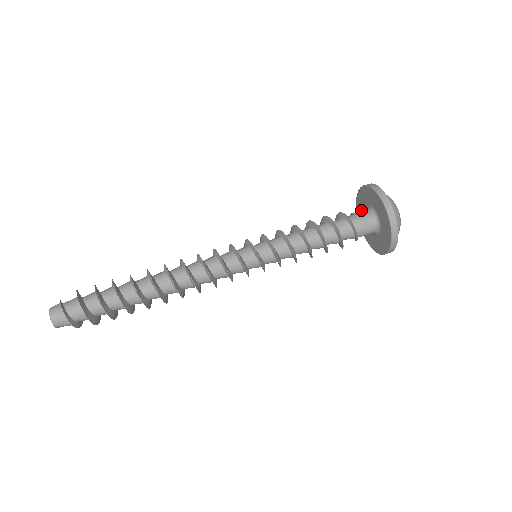
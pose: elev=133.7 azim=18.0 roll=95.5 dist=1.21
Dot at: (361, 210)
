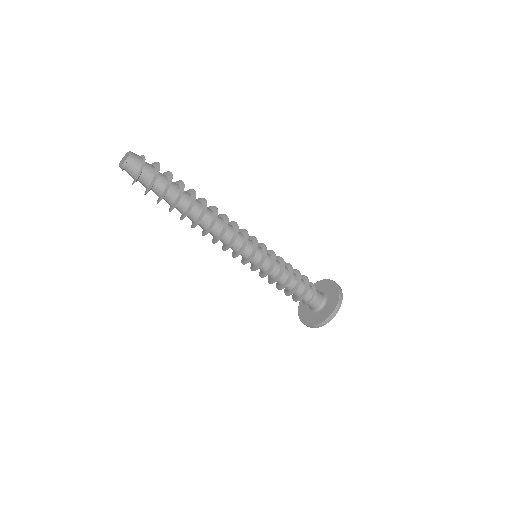
Dot at: (304, 306)
